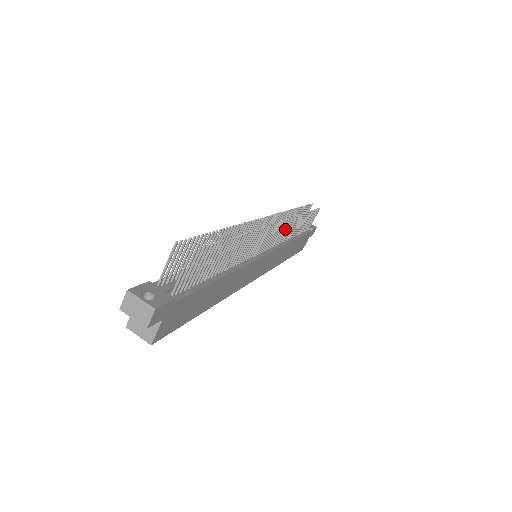
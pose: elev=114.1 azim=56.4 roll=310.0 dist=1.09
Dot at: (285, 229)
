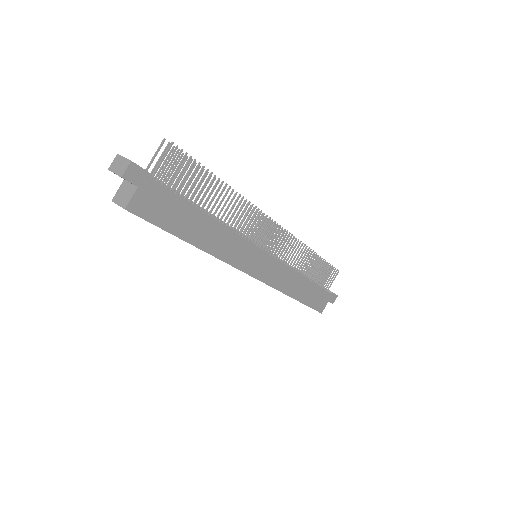
Dot at: (290, 248)
